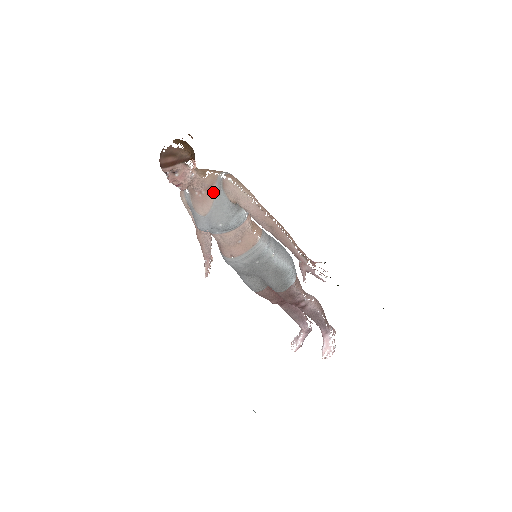
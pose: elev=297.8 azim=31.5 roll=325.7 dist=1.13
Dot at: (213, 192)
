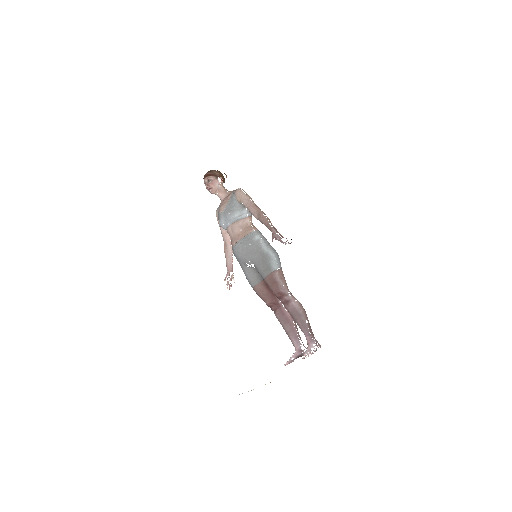
Dot at: (230, 197)
